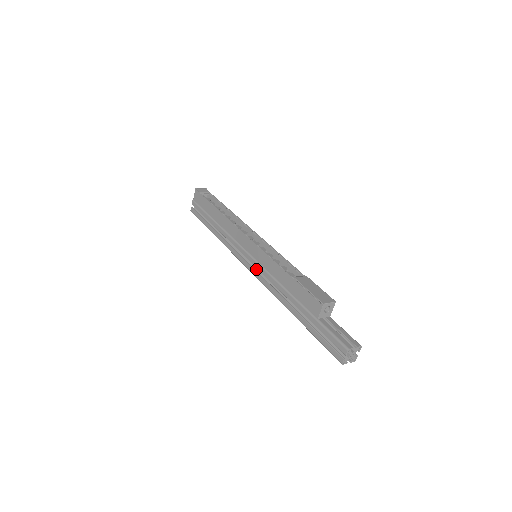
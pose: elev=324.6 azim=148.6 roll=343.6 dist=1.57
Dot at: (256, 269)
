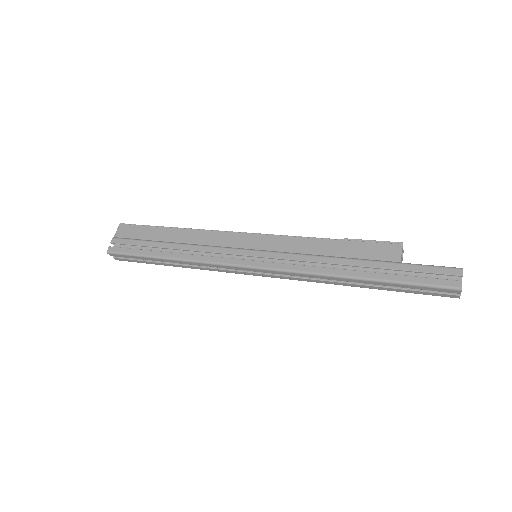
Dot at: (265, 264)
